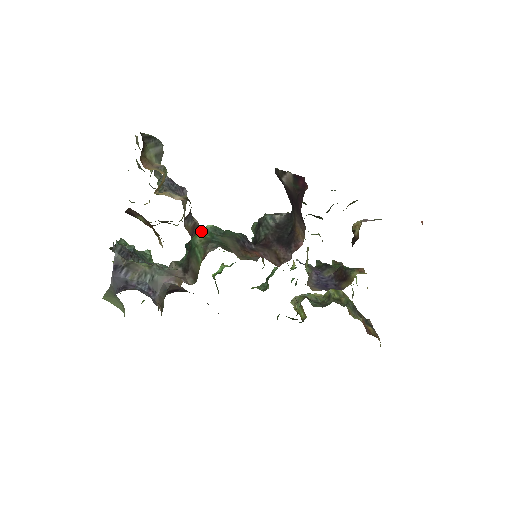
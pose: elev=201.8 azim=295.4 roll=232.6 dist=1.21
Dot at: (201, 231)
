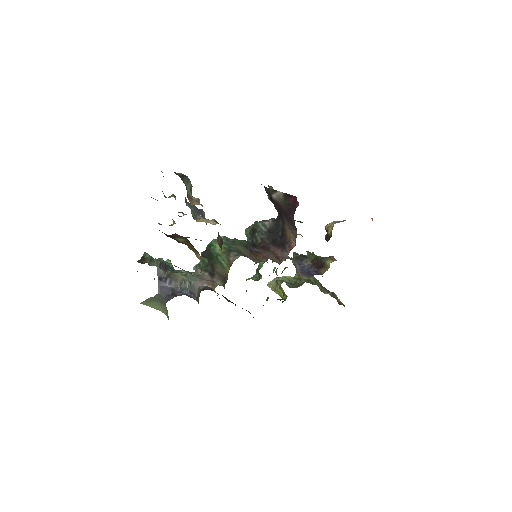
Dot at: (216, 242)
